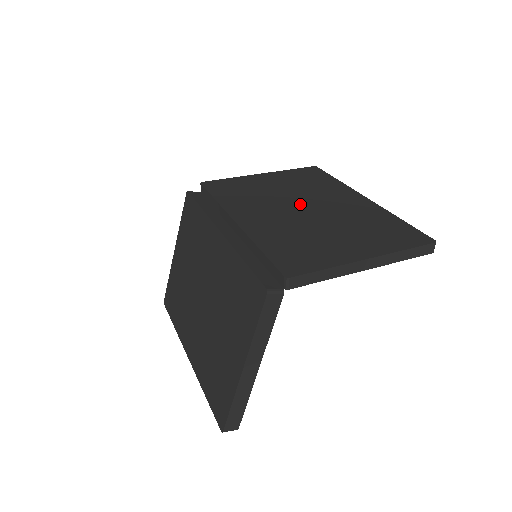
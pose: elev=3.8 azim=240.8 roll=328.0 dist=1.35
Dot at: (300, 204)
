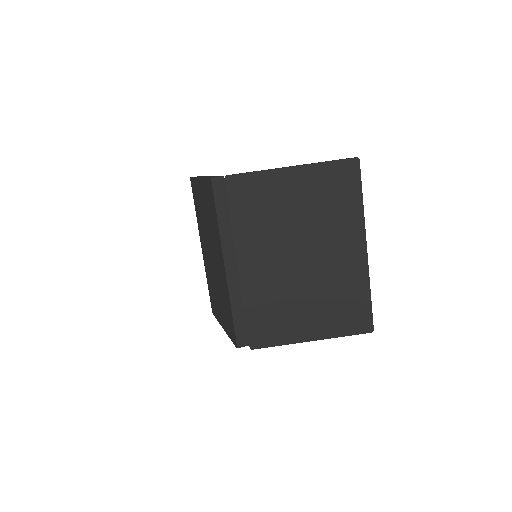
Dot at: (302, 249)
